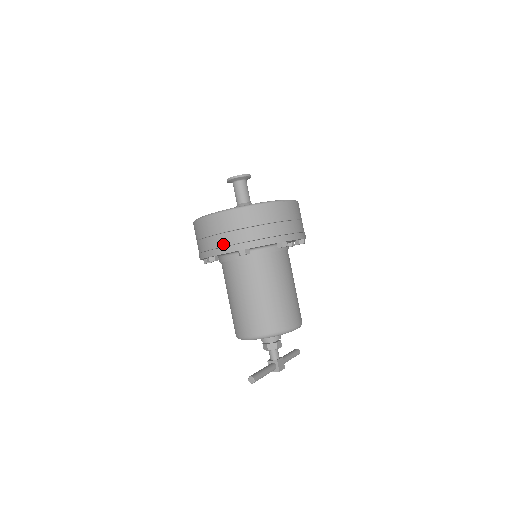
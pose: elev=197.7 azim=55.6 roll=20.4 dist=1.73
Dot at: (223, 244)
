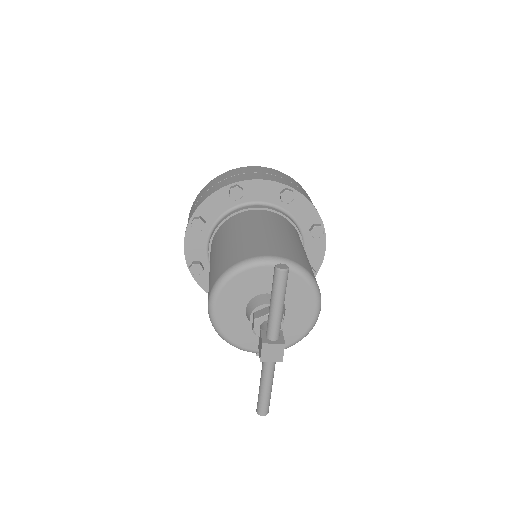
Dot at: (267, 177)
